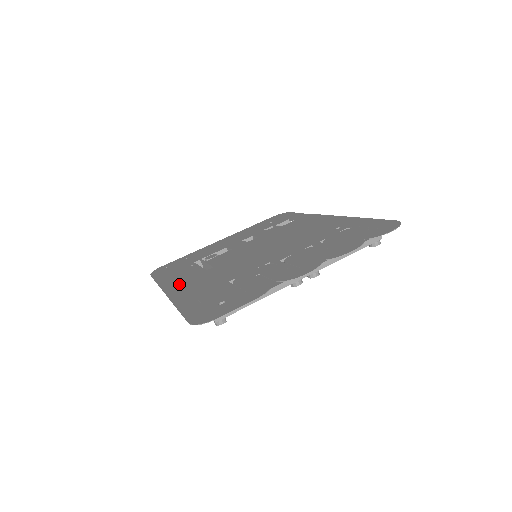
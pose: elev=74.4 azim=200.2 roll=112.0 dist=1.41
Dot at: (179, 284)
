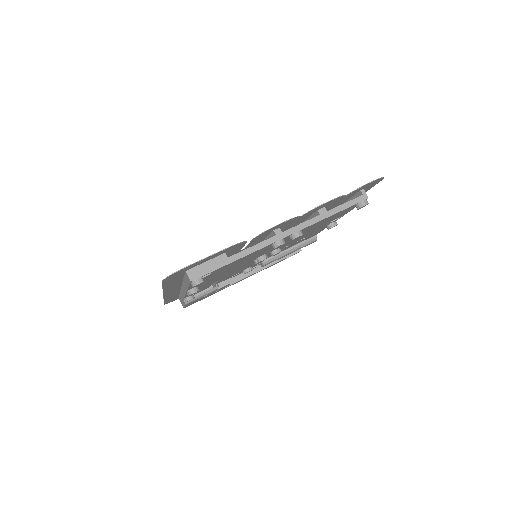
Dot at: (179, 288)
